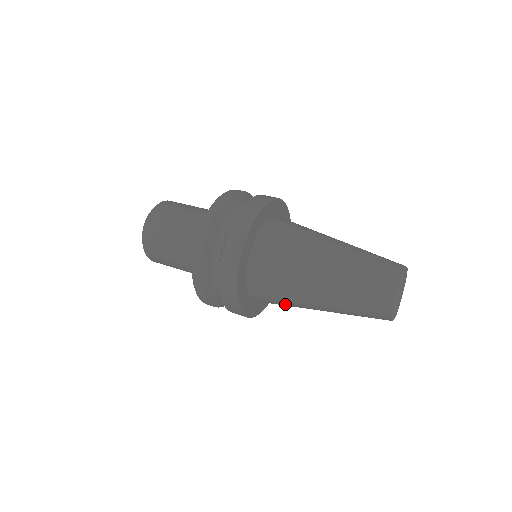
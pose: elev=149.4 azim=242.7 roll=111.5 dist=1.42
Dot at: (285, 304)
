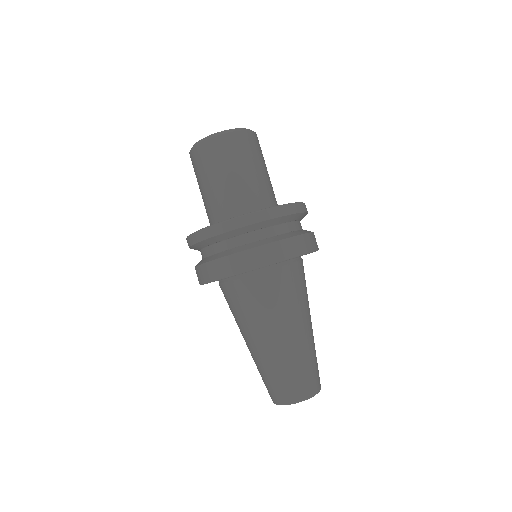
Dot at: occluded
